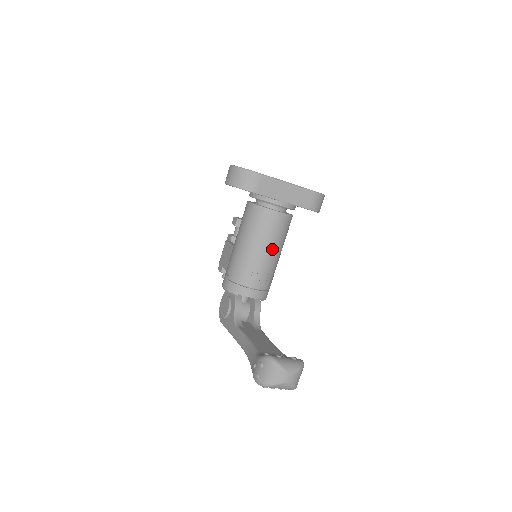
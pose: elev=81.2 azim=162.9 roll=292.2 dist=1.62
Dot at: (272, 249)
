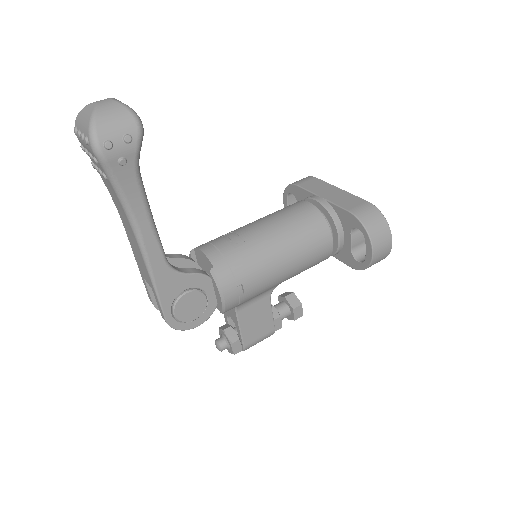
Dot at: (272, 224)
